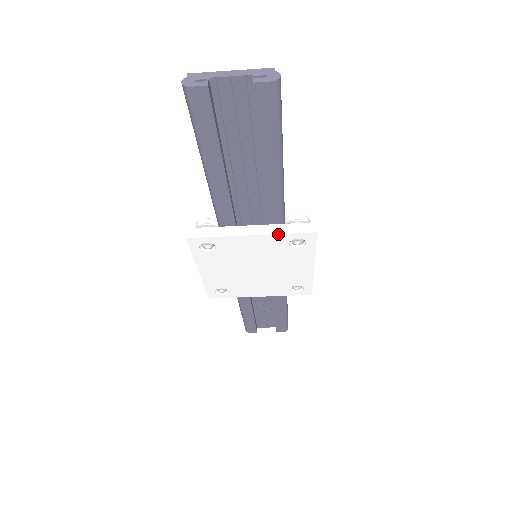
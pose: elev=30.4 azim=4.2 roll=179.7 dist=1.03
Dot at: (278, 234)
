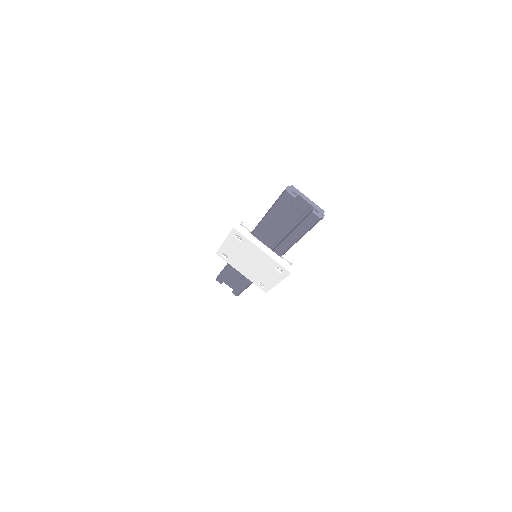
Dot at: (274, 260)
